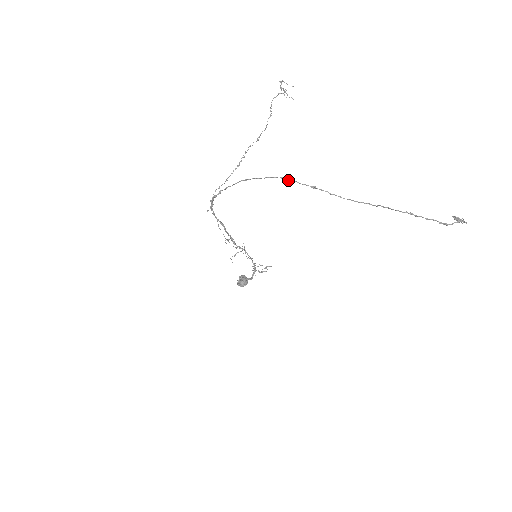
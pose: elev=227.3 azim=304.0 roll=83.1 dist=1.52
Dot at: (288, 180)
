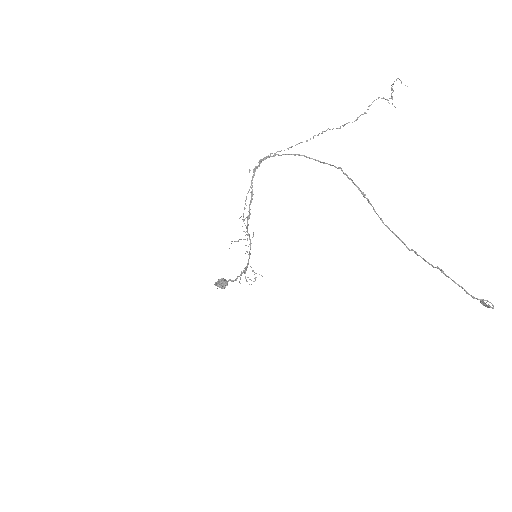
Dot at: (345, 174)
